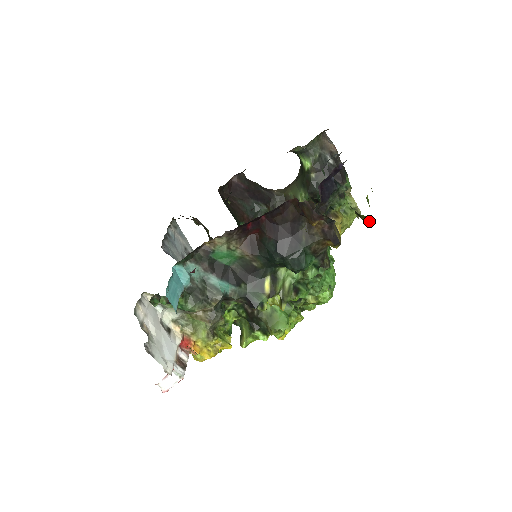
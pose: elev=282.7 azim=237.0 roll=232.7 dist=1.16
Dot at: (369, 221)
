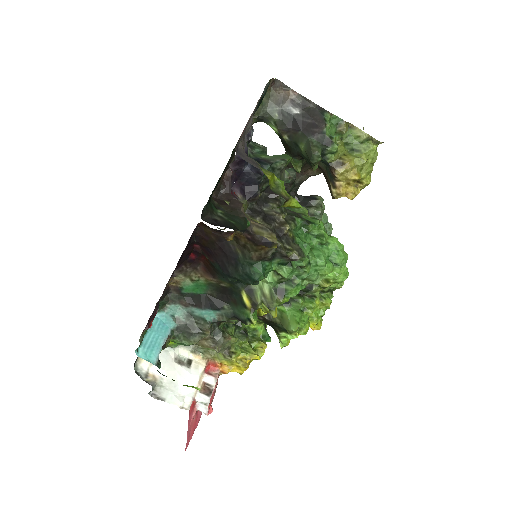
Dot at: (292, 206)
